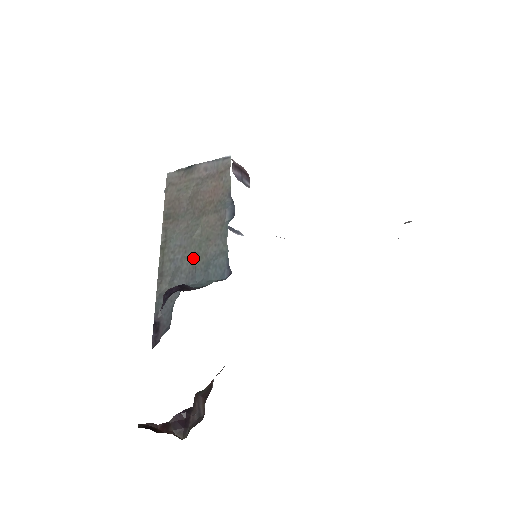
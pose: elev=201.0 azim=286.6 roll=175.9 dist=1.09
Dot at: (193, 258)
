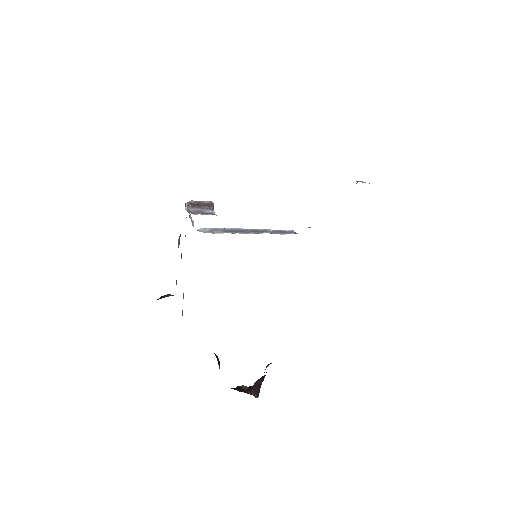
Dot at: occluded
